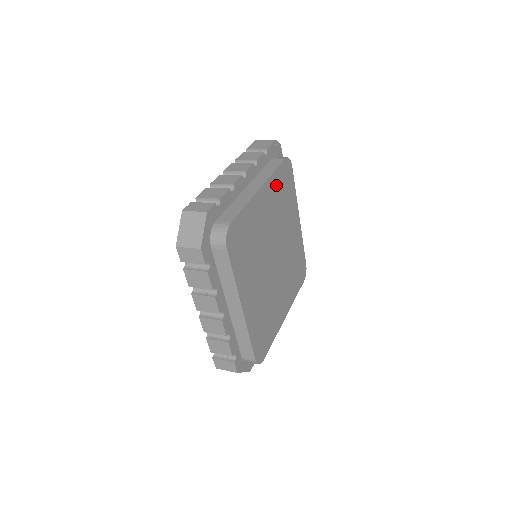
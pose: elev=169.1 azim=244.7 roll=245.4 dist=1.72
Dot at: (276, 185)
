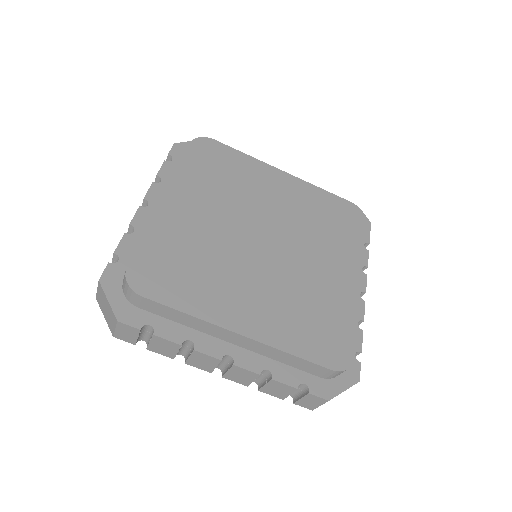
Dot at: (317, 199)
